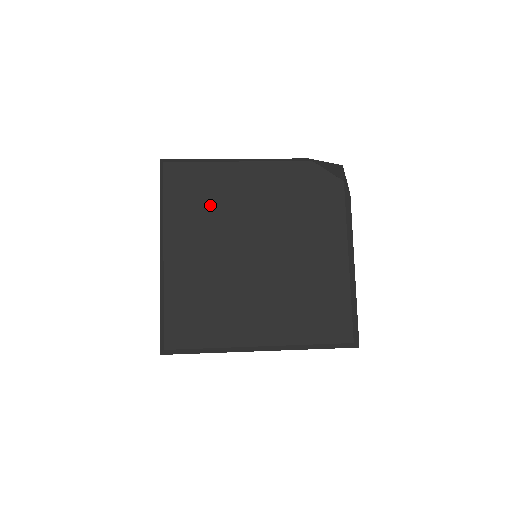
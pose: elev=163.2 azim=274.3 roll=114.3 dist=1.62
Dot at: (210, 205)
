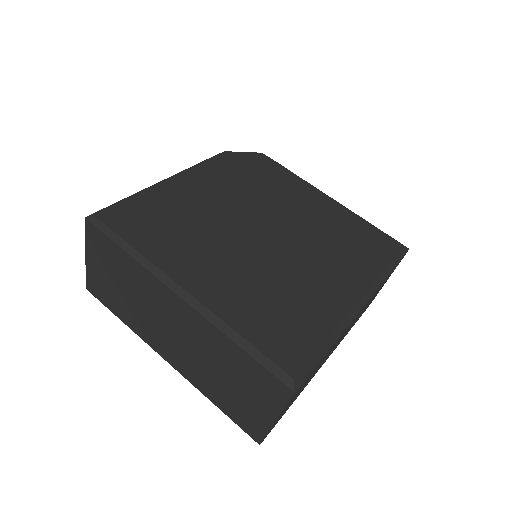
Dot at: (181, 222)
